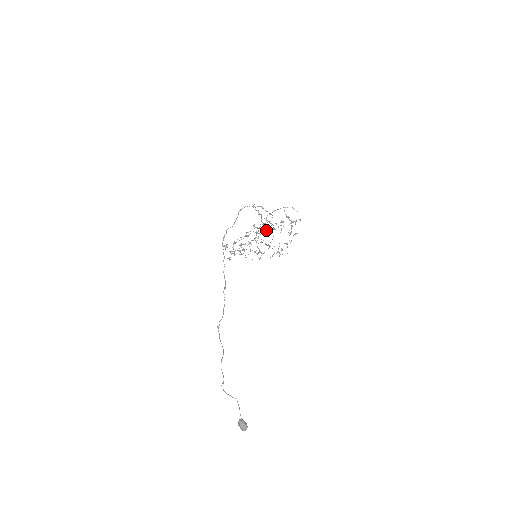
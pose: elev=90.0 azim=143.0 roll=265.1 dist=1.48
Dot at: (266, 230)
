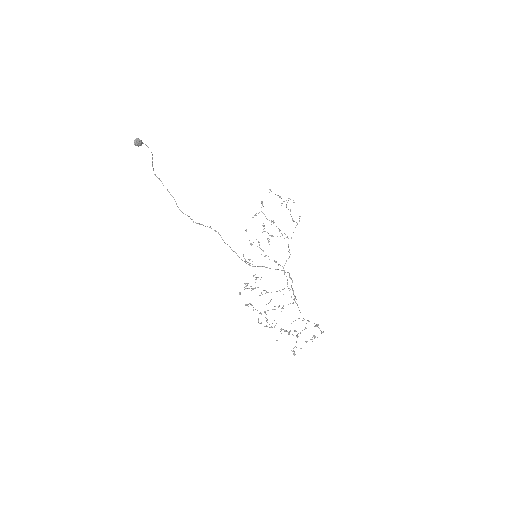
Dot at: occluded
